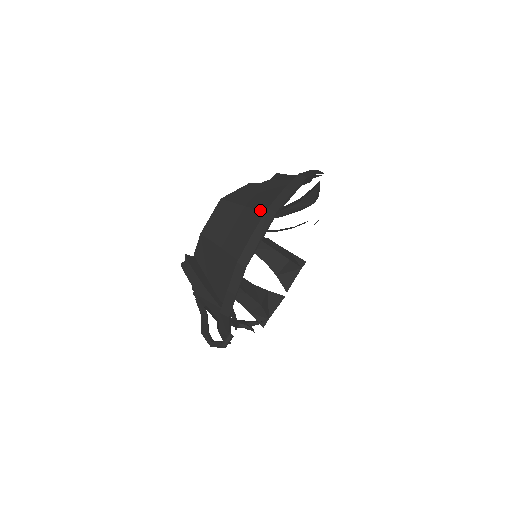
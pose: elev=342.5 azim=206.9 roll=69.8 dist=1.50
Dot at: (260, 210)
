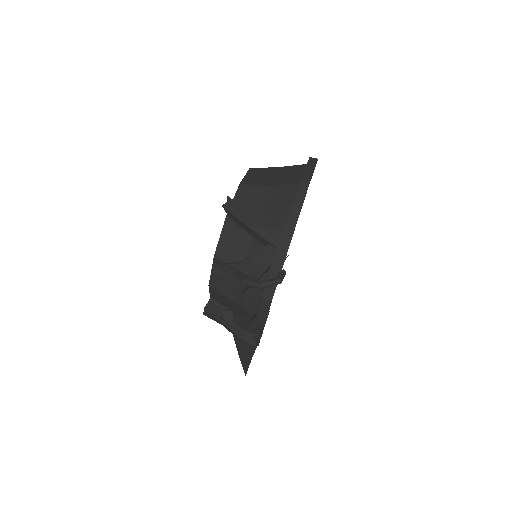
Dot at: (298, 165)
